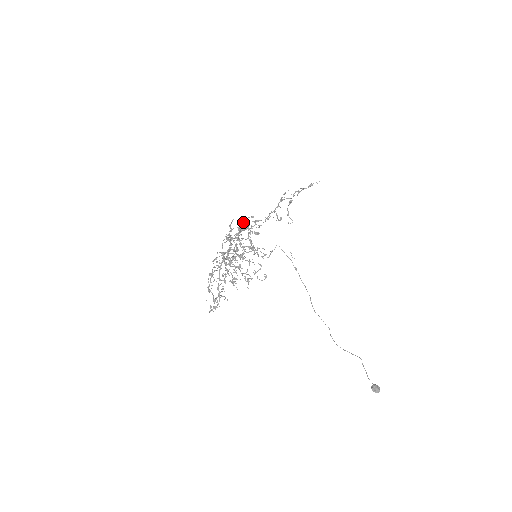
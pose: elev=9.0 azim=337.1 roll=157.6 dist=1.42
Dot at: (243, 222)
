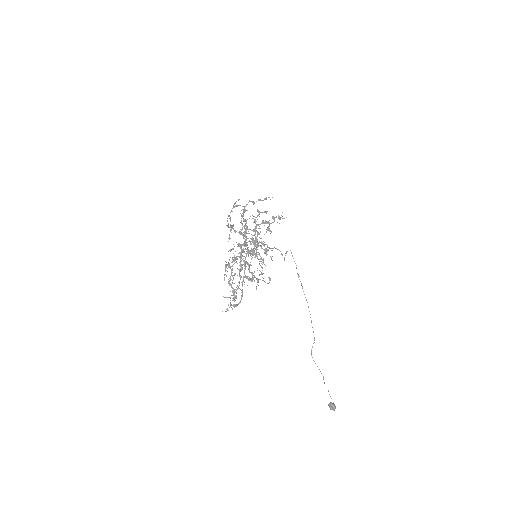
Dot at: occluded
